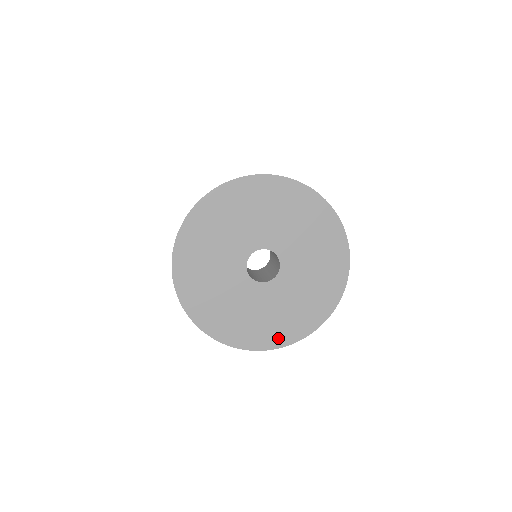
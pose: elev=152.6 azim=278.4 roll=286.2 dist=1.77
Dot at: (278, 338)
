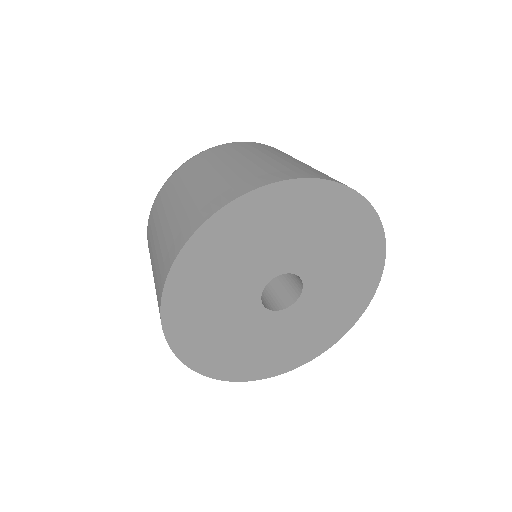
Dot at: (313, 350)
